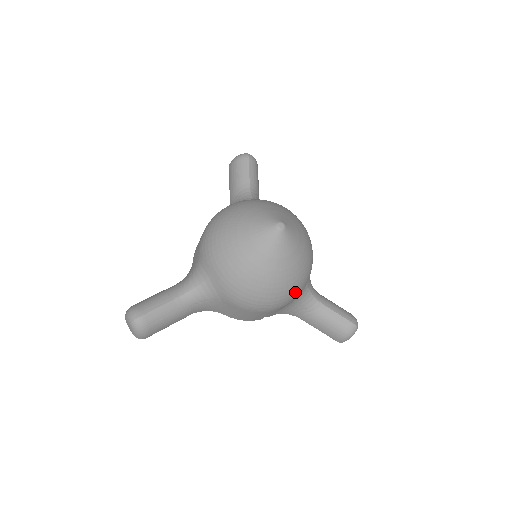
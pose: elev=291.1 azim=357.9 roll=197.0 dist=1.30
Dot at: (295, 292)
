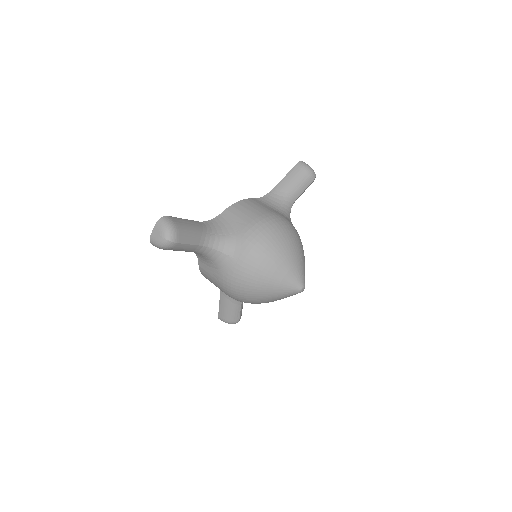
Dot at: occluded
